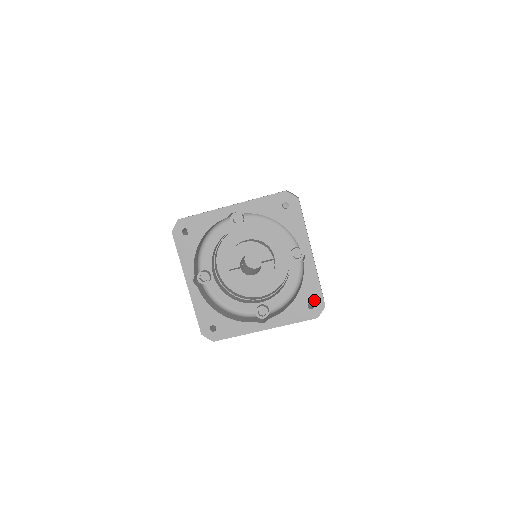
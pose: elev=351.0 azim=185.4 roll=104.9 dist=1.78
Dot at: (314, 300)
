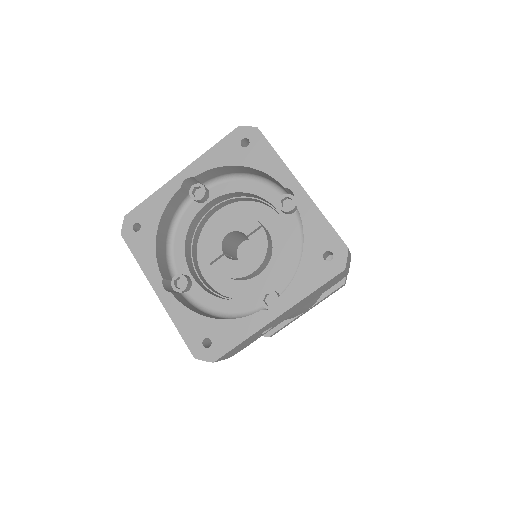
Dot at: (329, 246)
